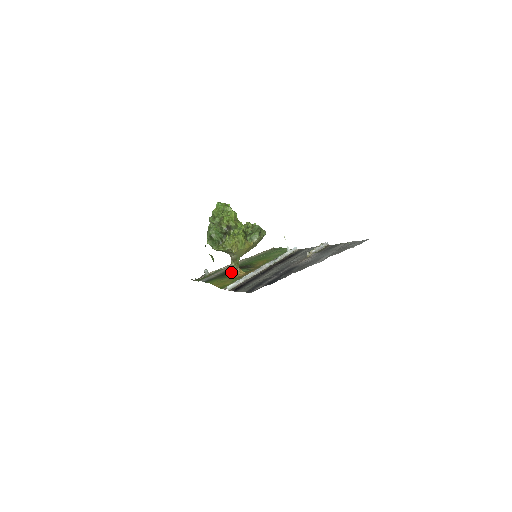
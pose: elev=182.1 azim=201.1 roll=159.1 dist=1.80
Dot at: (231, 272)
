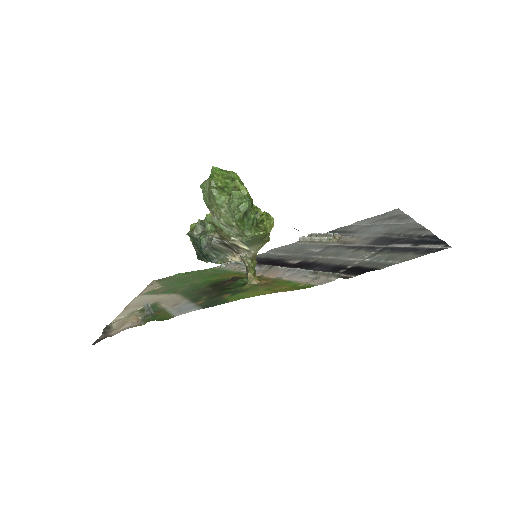
Dot at: (226, 288)
